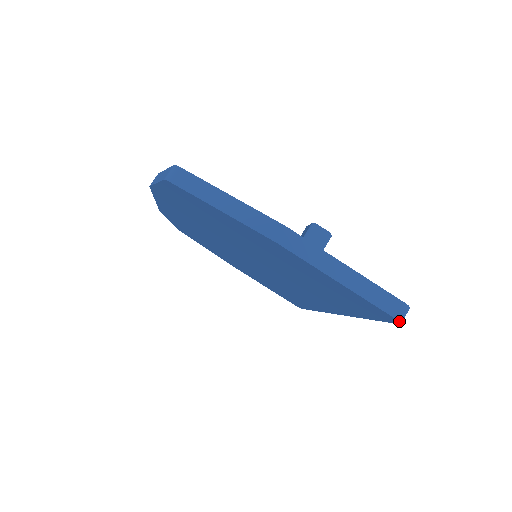
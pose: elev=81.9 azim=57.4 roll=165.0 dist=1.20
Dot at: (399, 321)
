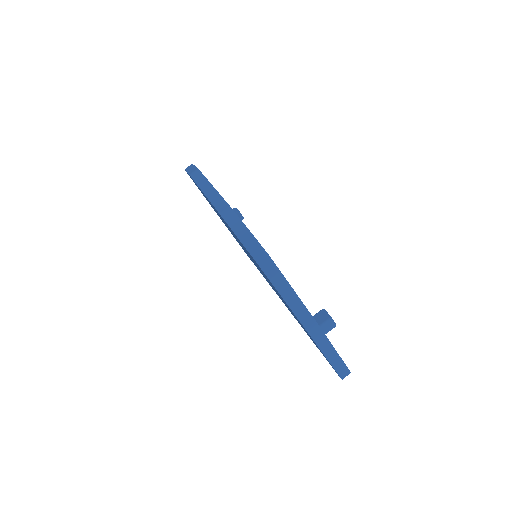
Dot at: occluded
